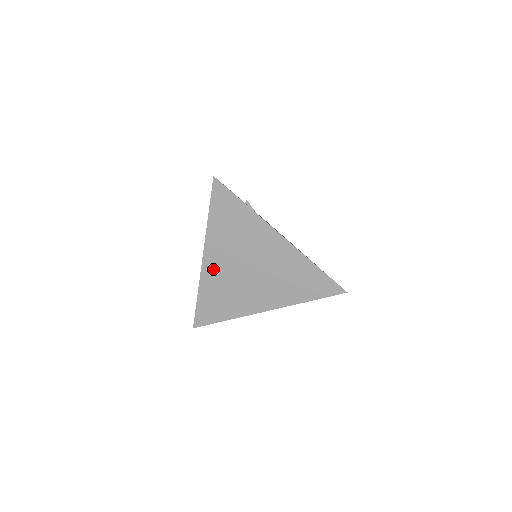
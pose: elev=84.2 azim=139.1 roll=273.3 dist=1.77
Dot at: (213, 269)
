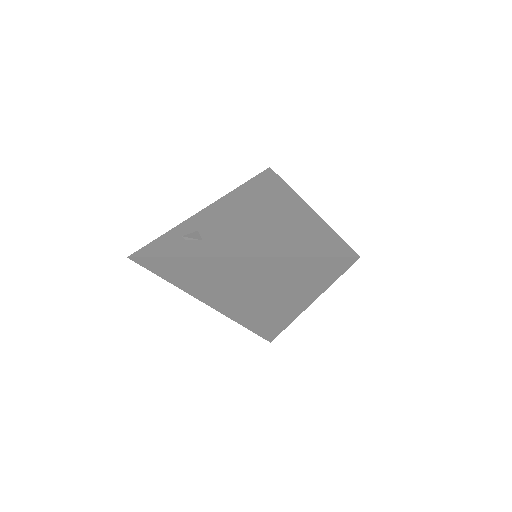
Dot at: (226, 307)
